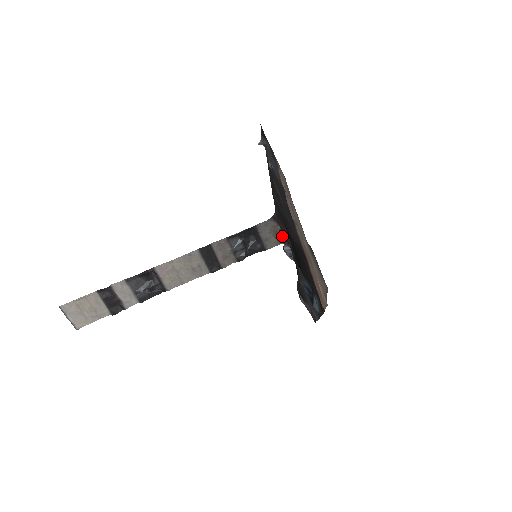
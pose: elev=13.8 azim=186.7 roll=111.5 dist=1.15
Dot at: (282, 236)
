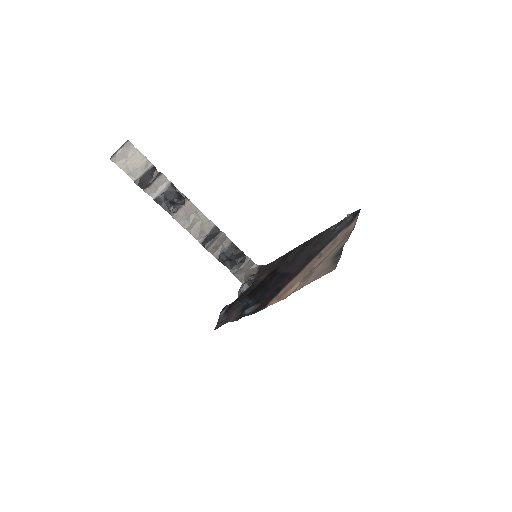
Dot at: (255, 277)
